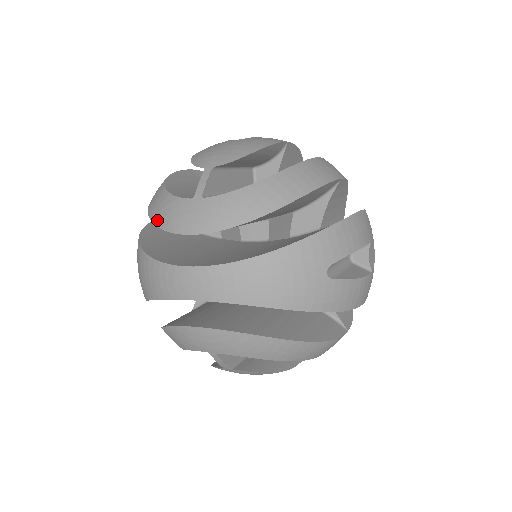
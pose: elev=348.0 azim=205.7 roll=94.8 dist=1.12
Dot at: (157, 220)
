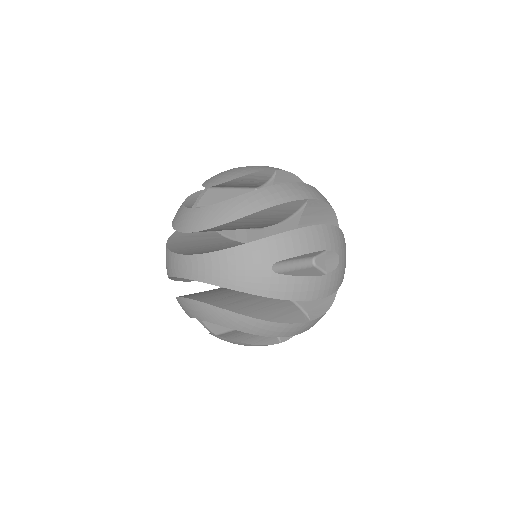
Dot at: (173, 222)
